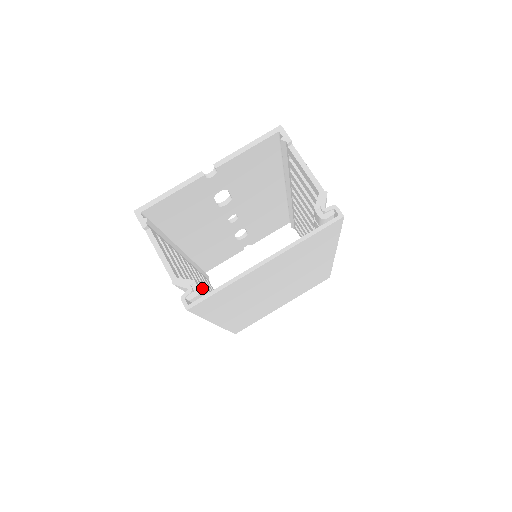
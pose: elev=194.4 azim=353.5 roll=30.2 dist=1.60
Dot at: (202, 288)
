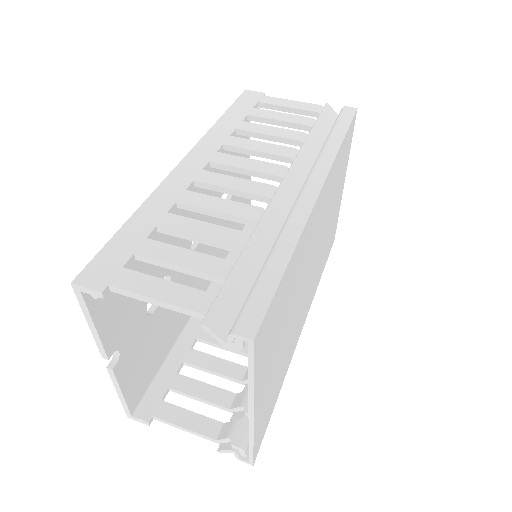
Dot at: (244, 417)
